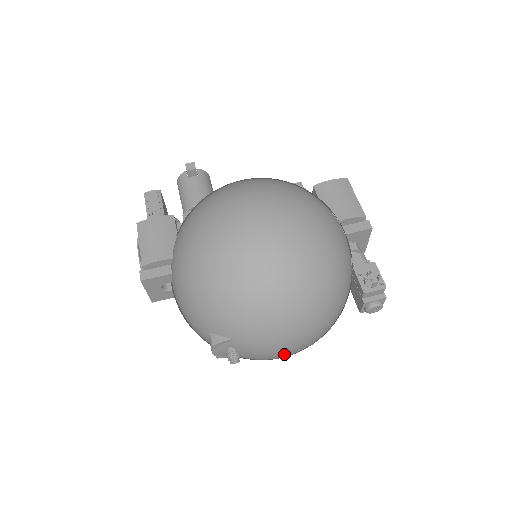
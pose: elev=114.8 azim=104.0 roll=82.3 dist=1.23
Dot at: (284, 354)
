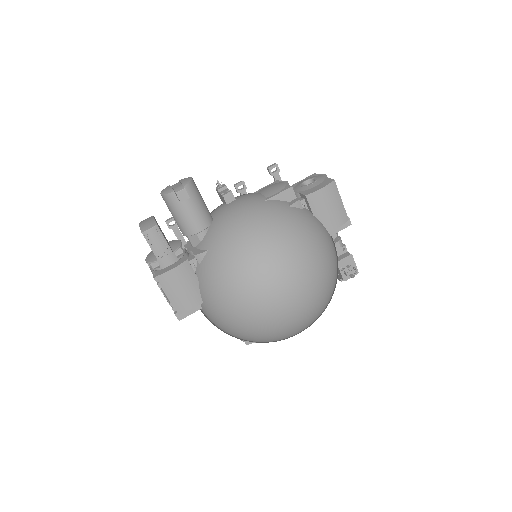
Dot at: occluded
